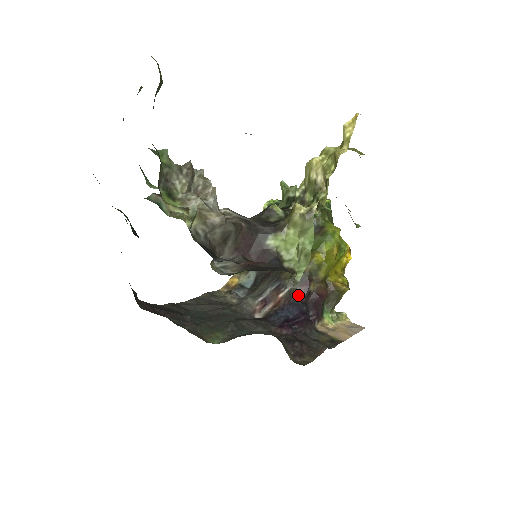
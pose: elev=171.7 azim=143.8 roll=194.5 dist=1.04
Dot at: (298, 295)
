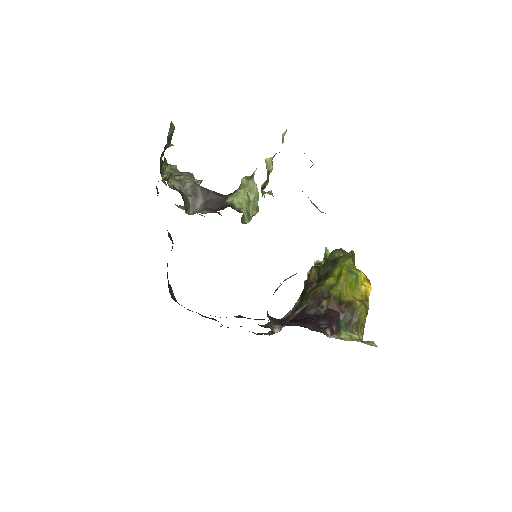
Dot at: (311, 309)
